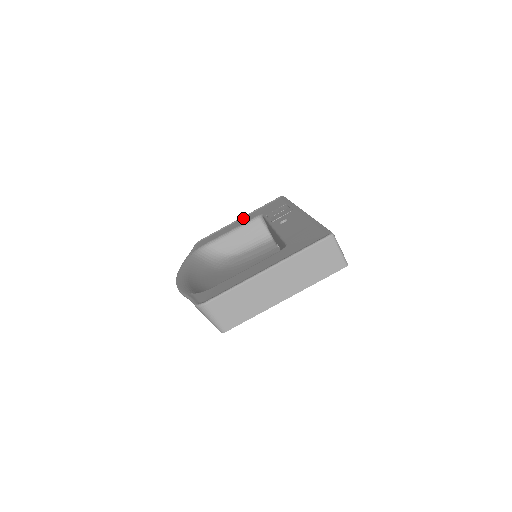
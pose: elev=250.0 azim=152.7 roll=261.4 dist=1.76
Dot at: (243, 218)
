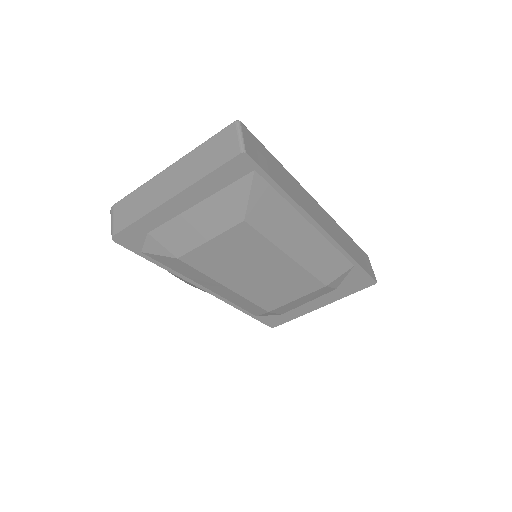
Dot at: occluded
